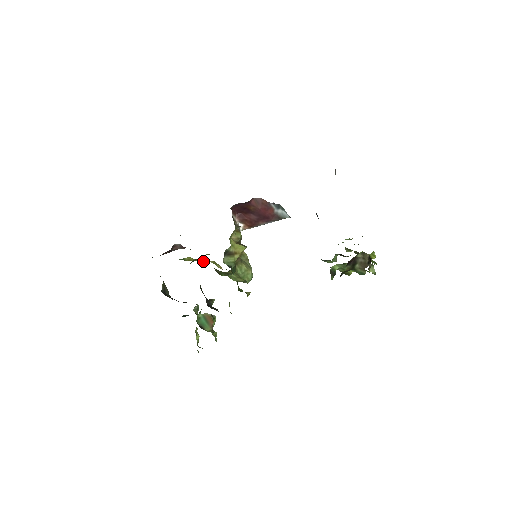
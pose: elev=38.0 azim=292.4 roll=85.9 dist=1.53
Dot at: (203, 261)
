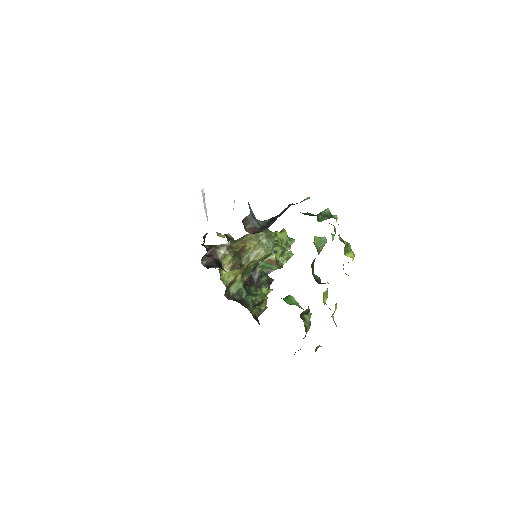
Dot at: occluded
